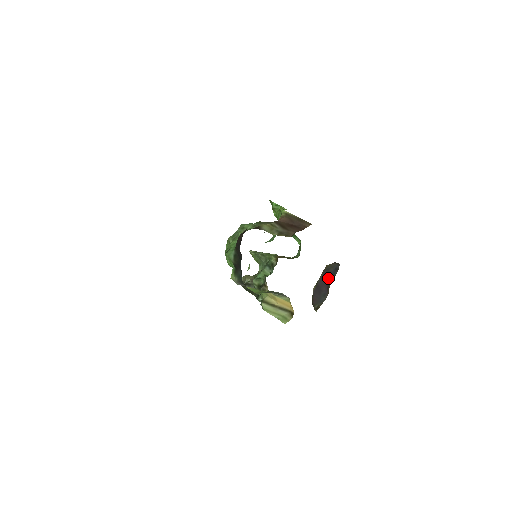
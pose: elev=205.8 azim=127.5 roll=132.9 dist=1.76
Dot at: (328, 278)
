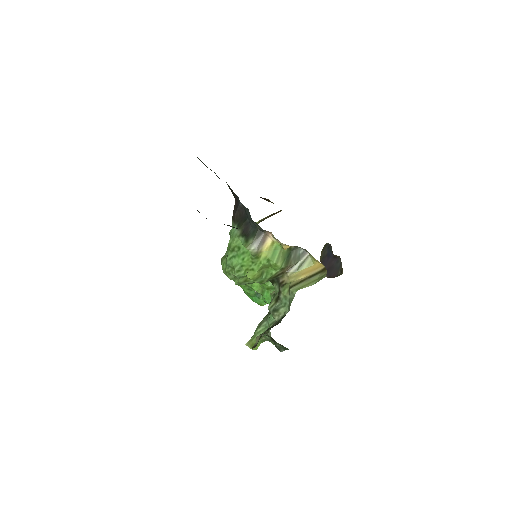
Dot at: (329, 257)
